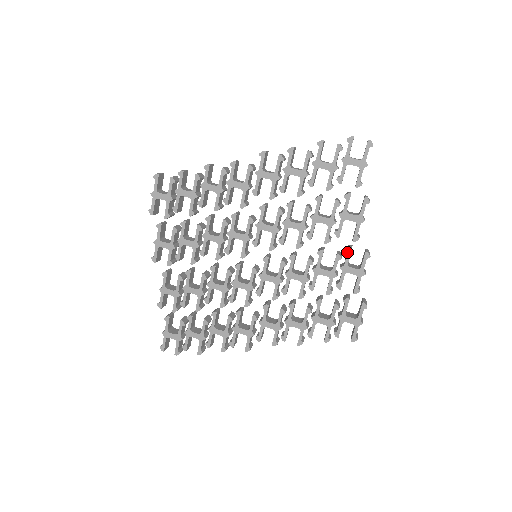
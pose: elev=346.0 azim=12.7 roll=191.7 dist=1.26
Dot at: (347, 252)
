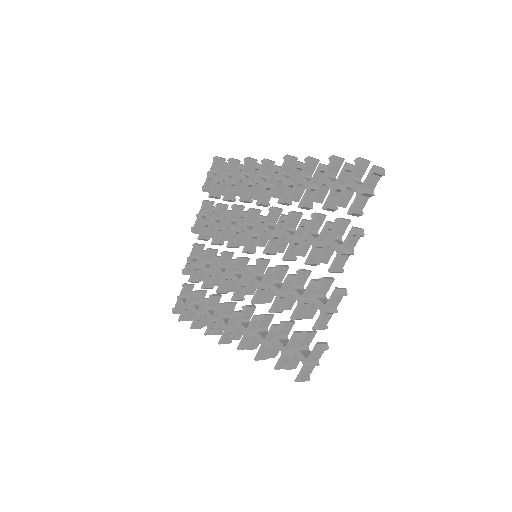
Dot at: (320, 281)
